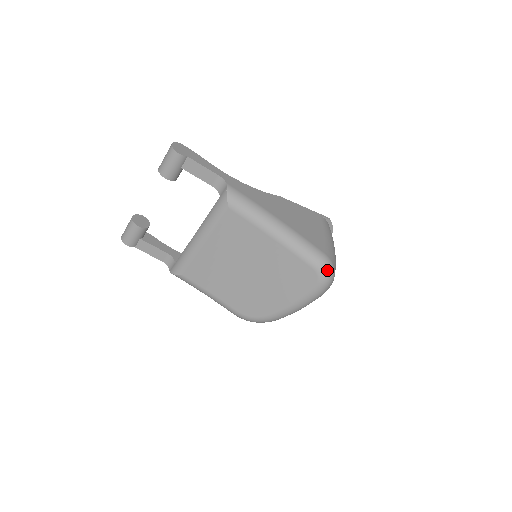
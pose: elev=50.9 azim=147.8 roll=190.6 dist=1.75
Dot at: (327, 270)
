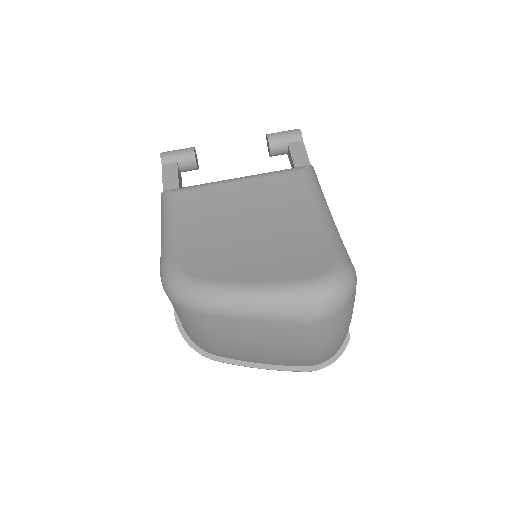
Dot at: (348, 276)
